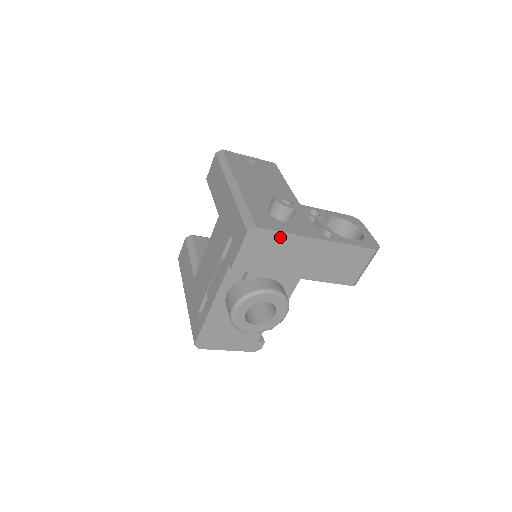
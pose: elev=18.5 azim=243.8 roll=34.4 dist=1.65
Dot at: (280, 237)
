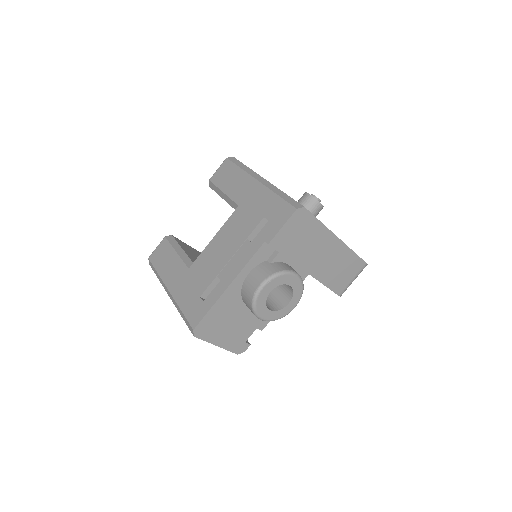
Dot at: (315, 224)
